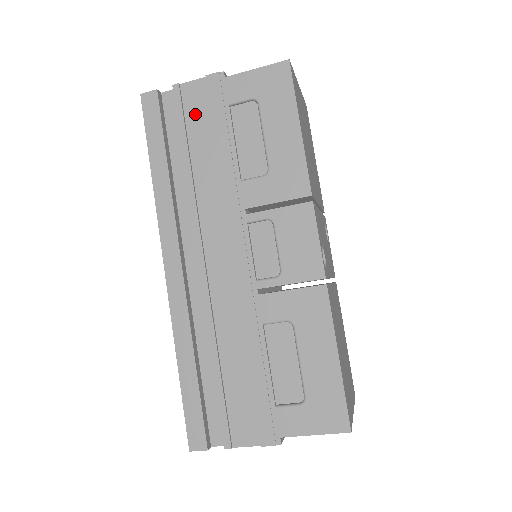
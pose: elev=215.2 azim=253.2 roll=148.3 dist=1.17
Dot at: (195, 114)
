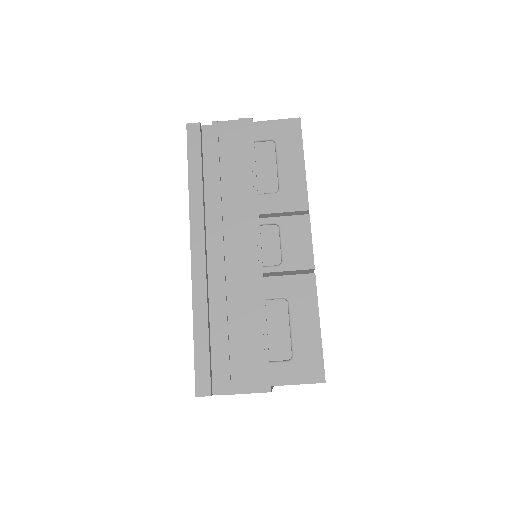
Dot at: (227, 144)
